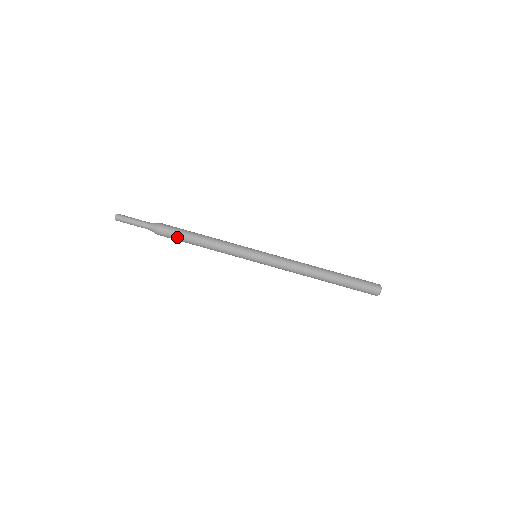
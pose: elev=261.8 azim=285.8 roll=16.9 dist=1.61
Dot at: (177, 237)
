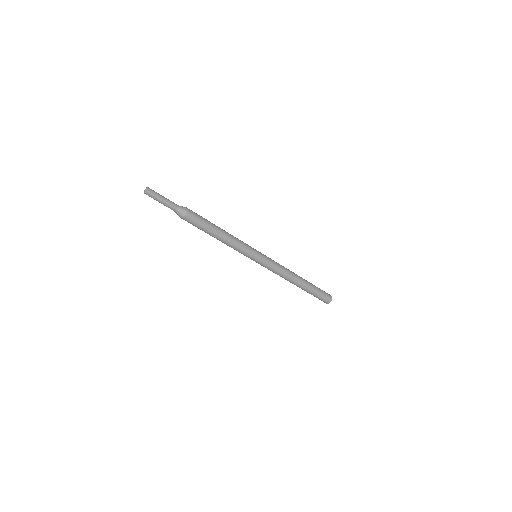
Dot at: (197, 227)
